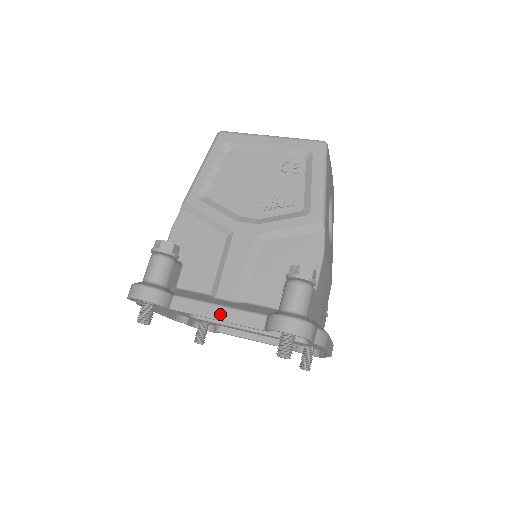
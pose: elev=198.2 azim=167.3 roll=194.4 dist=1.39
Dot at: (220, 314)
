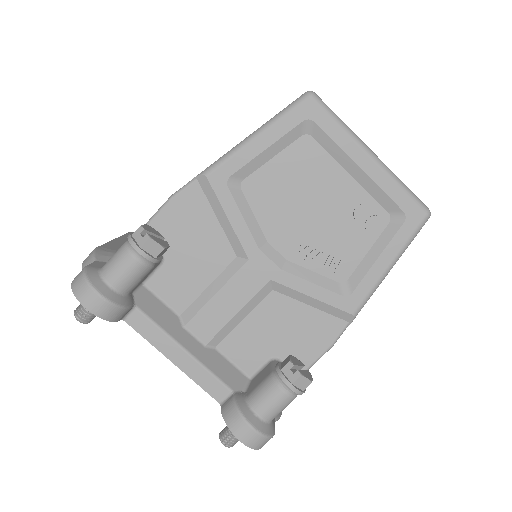
Dot at: (180, 360)
